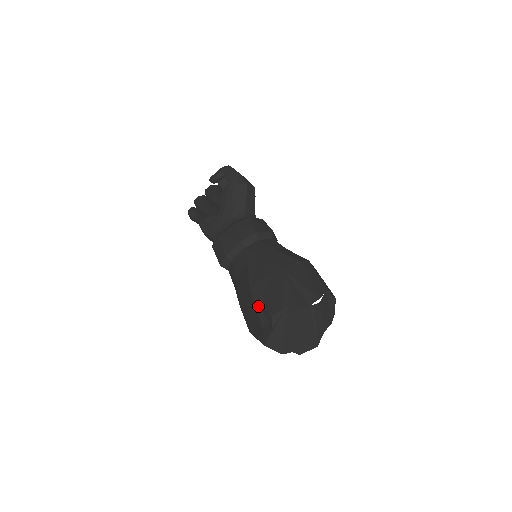
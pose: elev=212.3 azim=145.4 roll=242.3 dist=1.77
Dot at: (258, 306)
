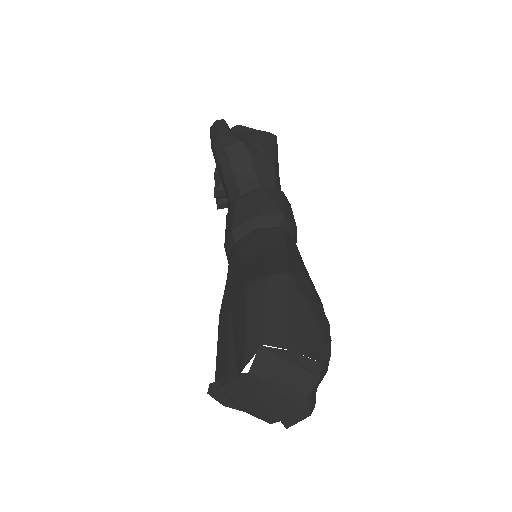
Dot at: occluded
